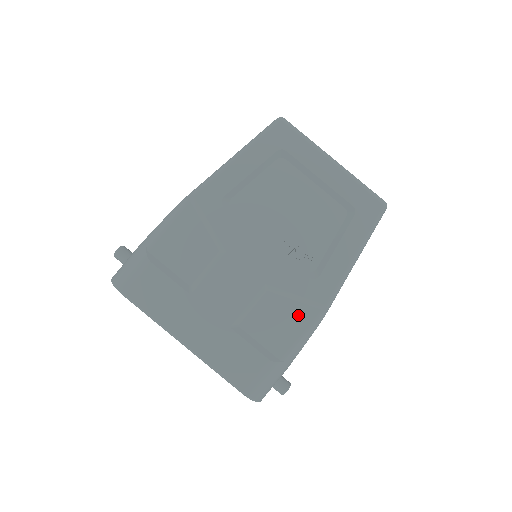
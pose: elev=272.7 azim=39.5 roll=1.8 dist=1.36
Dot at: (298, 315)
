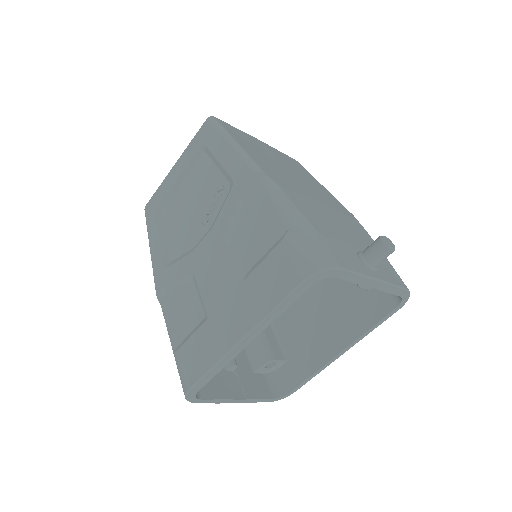
Dot at: (256, 205)
